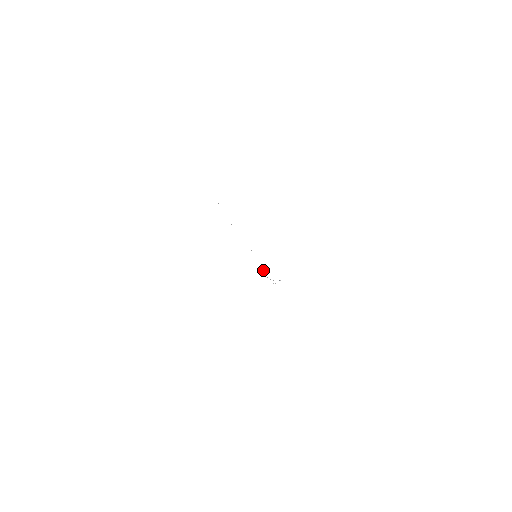
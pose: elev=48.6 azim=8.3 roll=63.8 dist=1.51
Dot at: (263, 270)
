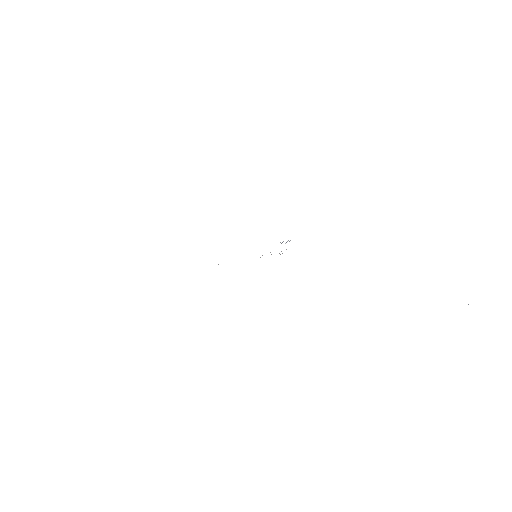
Dot at: occluded
